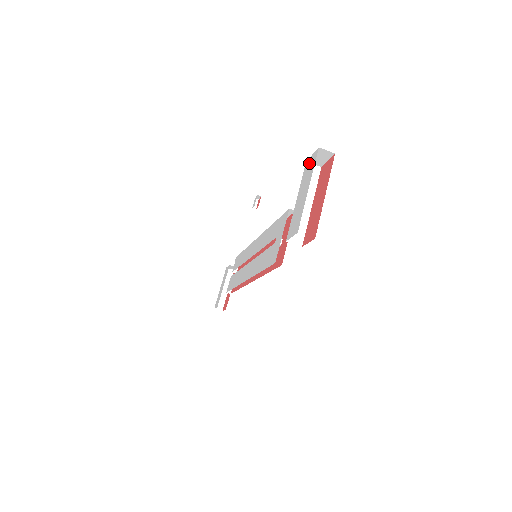
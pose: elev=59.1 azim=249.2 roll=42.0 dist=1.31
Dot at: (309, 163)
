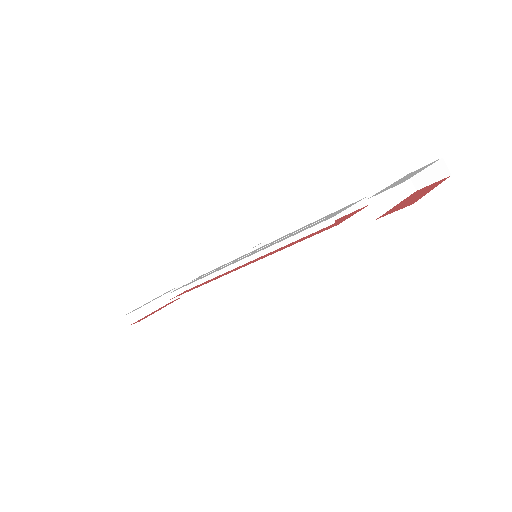
Dot at: (419, 169)
